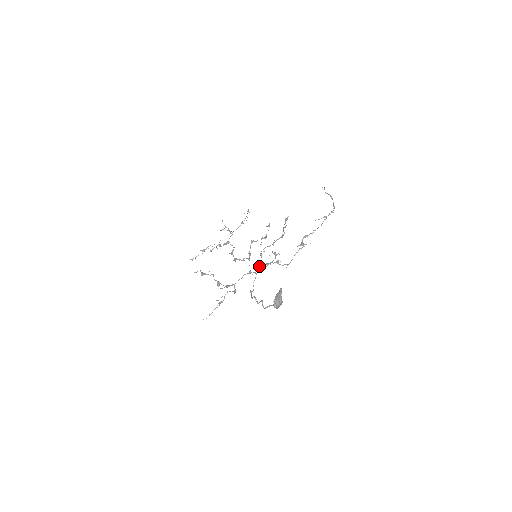
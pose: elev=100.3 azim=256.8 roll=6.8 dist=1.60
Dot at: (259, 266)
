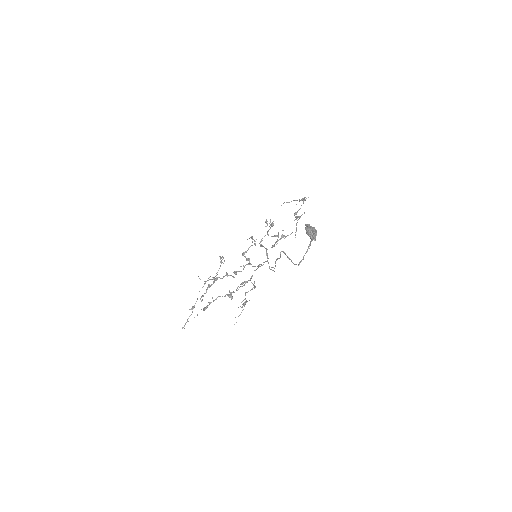
Dot at: (266, 252)
